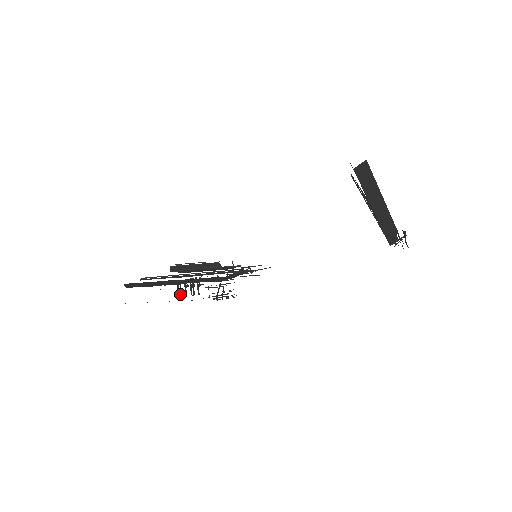
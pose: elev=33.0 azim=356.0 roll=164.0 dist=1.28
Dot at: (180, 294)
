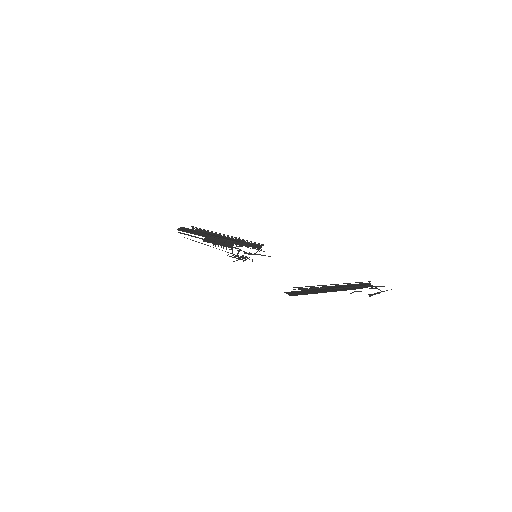
Dot at: occluded
